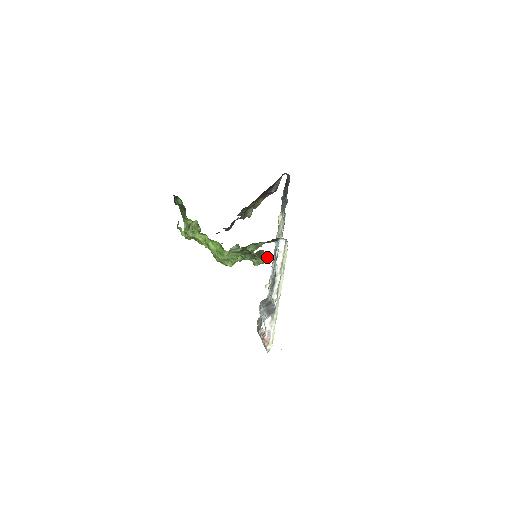
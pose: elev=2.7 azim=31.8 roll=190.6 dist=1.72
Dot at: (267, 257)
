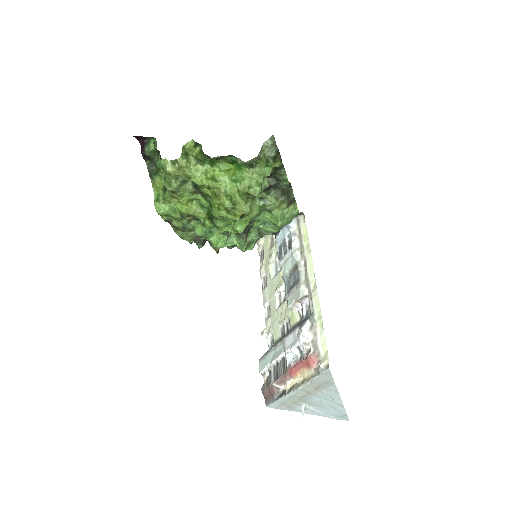
Dot at: (295, 205)
